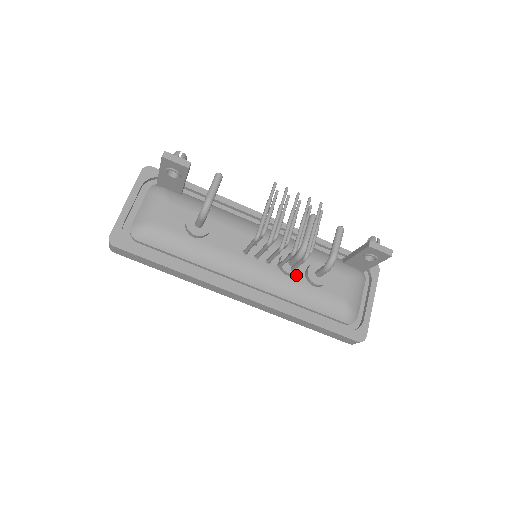
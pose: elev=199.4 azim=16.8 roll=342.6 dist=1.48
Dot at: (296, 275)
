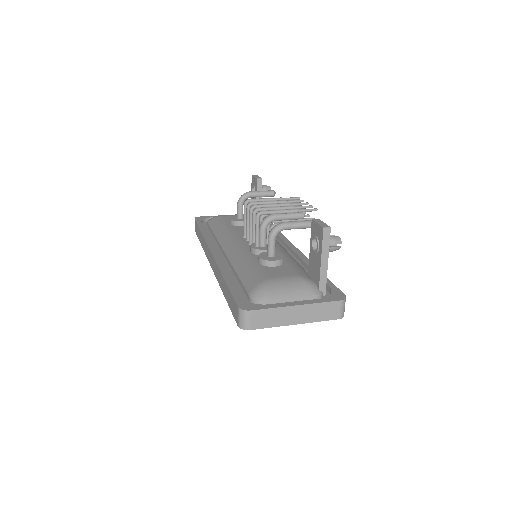
Dot at: (257, 255)
